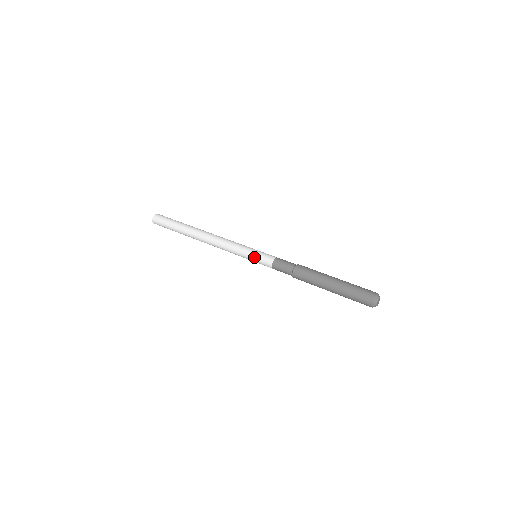
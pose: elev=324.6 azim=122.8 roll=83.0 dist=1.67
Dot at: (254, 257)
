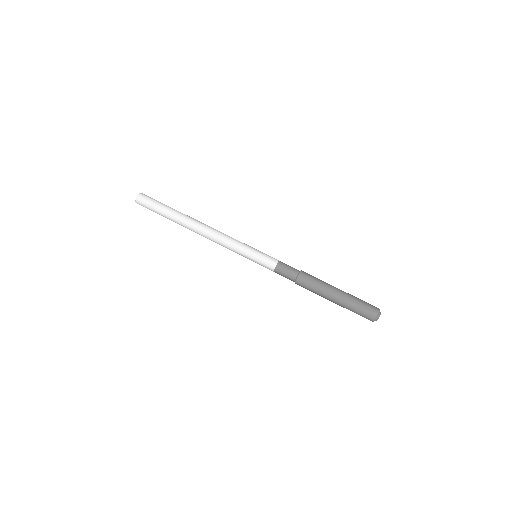
Dot at: occluded
